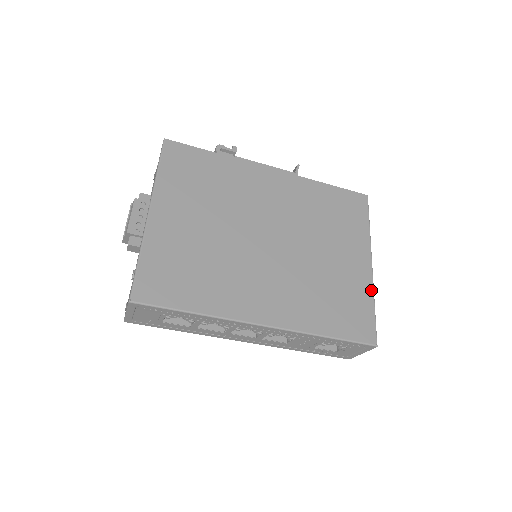
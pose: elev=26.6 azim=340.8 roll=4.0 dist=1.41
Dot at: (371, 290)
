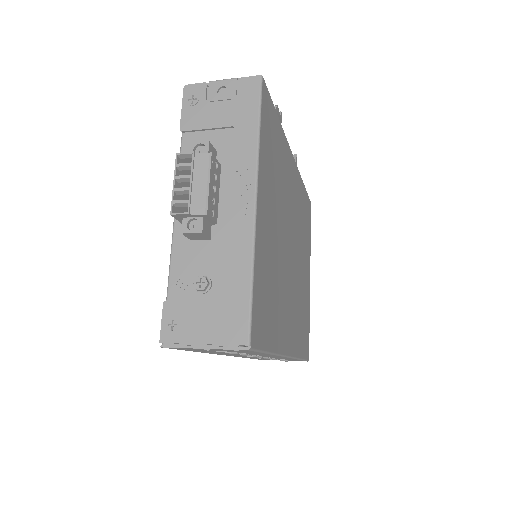
Dot at: occluded
